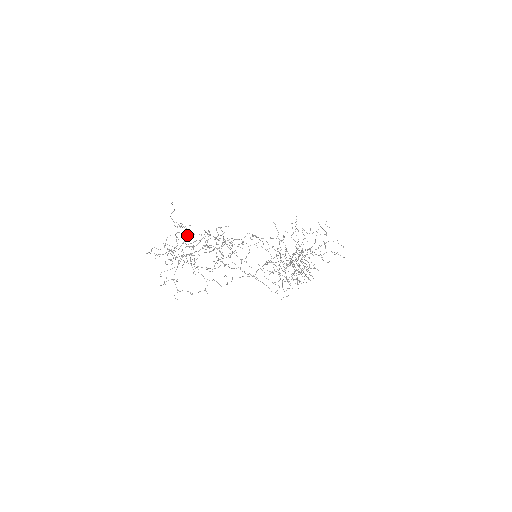
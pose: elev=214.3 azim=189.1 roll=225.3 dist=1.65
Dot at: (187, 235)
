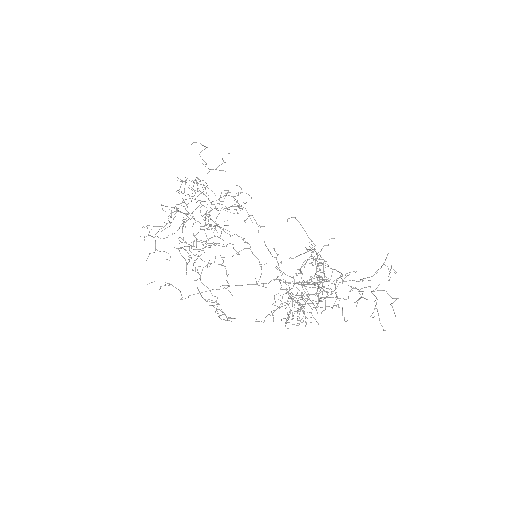
Dot at: occluded
